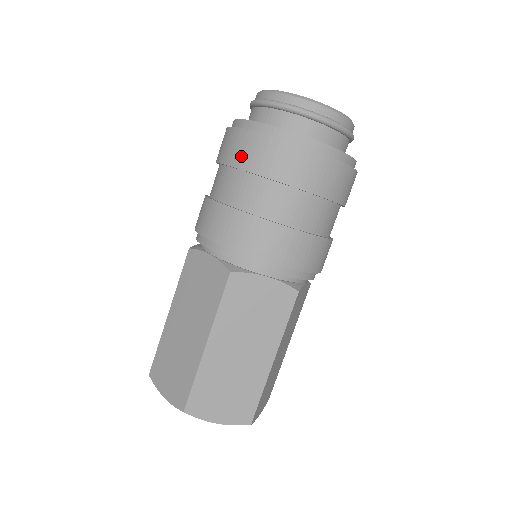
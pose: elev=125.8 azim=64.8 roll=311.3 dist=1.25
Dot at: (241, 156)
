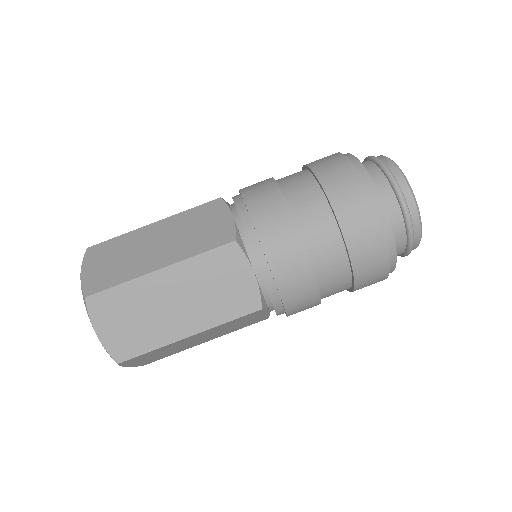
Dot at: occluded
